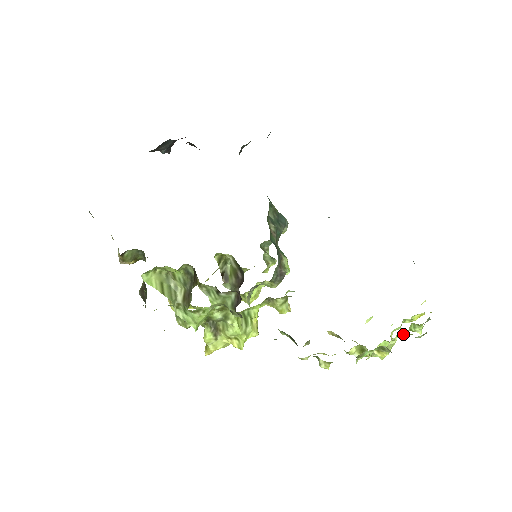
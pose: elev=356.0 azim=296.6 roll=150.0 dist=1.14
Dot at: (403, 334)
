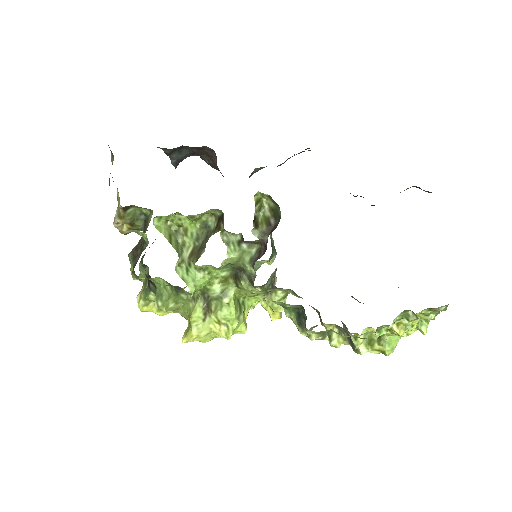
Dot at: (413, 325)
